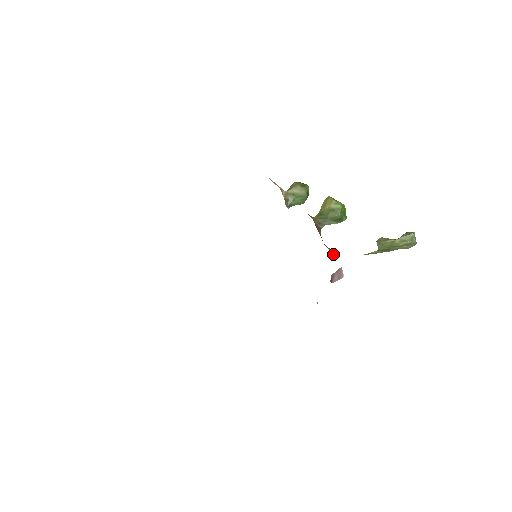
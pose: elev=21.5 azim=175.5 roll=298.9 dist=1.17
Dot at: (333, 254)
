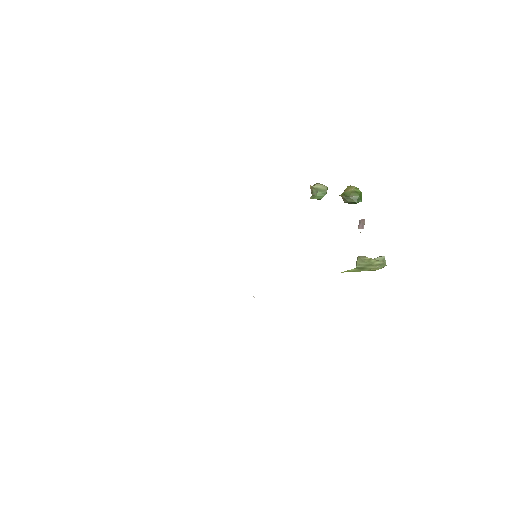
Dot at: occluded
